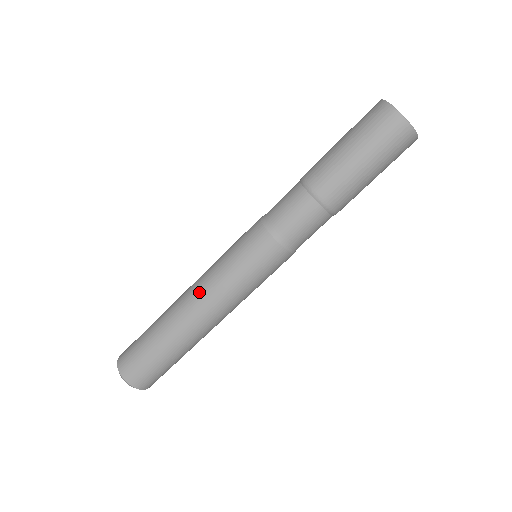
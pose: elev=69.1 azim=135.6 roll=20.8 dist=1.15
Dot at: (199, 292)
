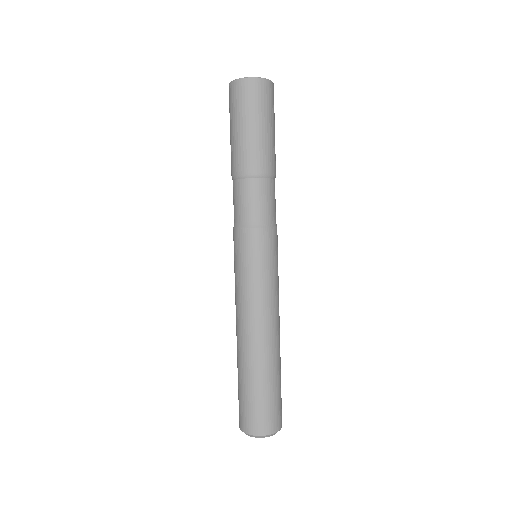
Dot at: (241, 316)
